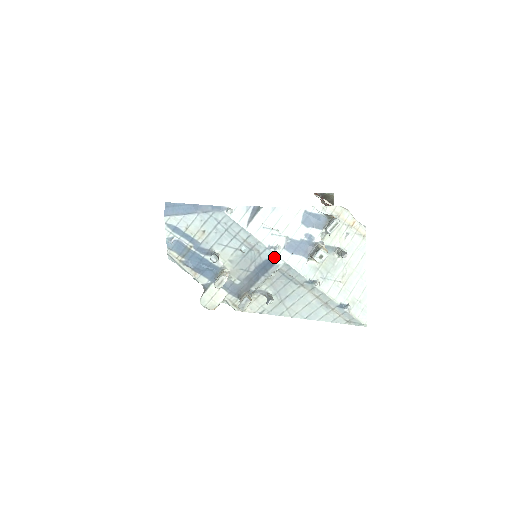
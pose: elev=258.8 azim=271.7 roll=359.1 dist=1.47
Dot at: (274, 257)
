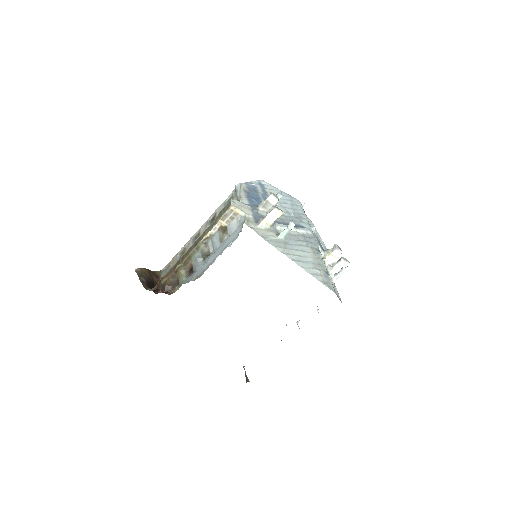
Dot at: (308, 228)
